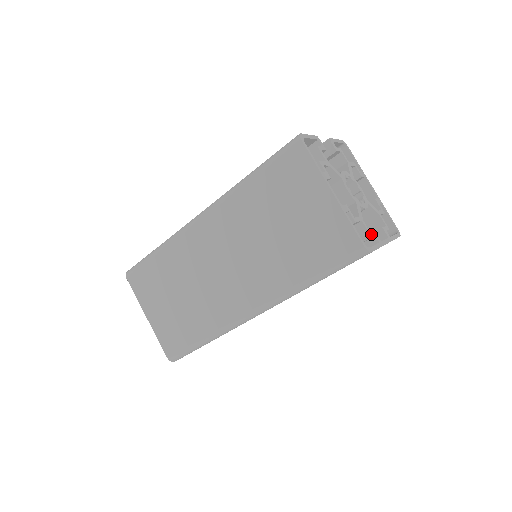
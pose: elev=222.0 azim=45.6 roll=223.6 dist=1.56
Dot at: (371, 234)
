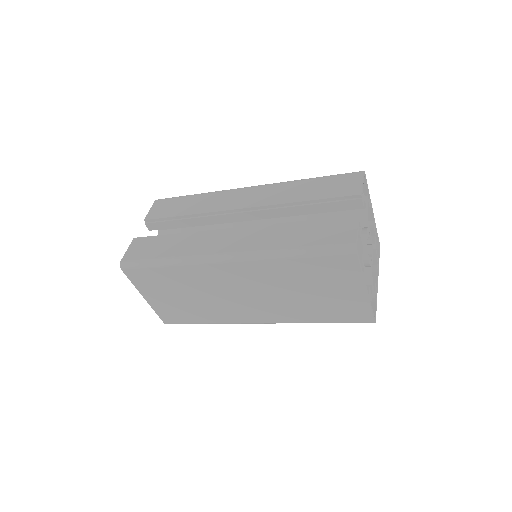
Dot at: (375, 293)
